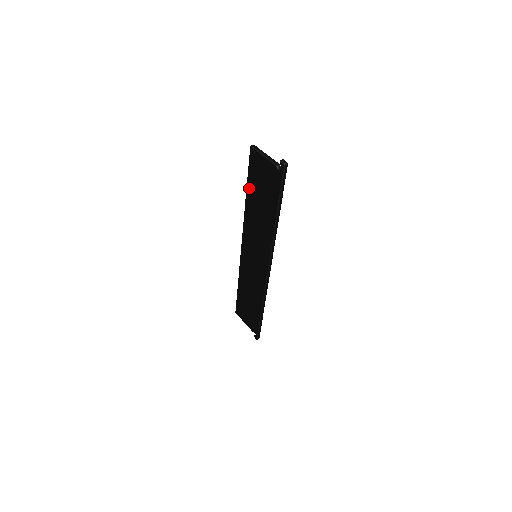
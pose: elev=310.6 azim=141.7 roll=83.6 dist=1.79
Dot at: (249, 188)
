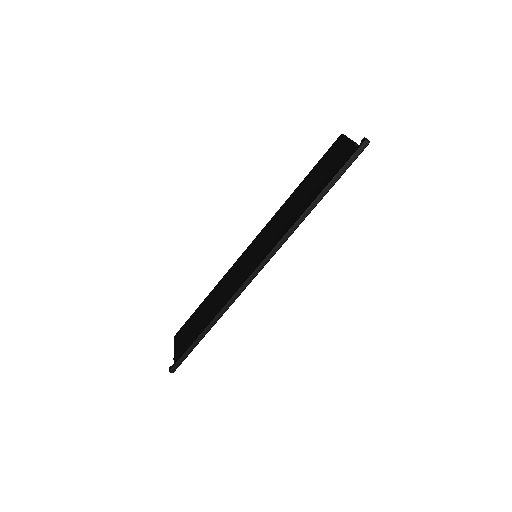
Dot at: (308, 177)
